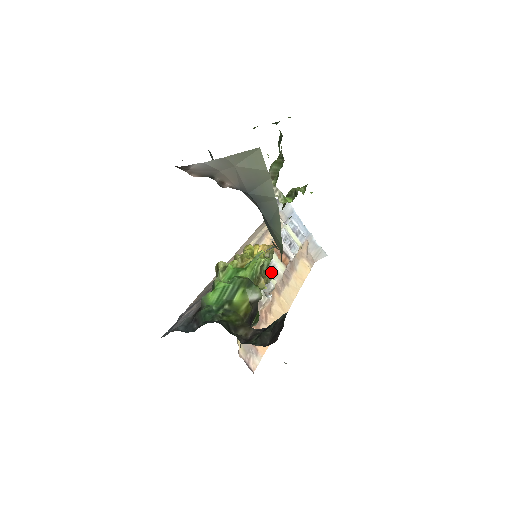
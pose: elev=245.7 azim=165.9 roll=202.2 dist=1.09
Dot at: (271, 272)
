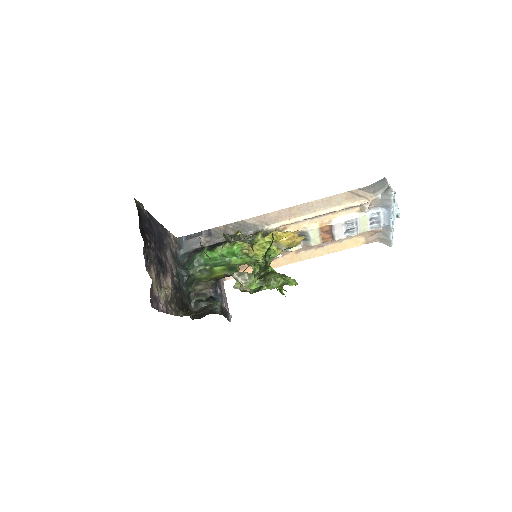
Dot at: (304, 239)
